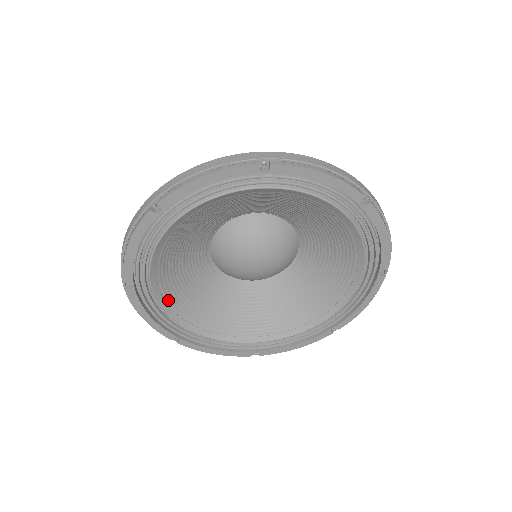
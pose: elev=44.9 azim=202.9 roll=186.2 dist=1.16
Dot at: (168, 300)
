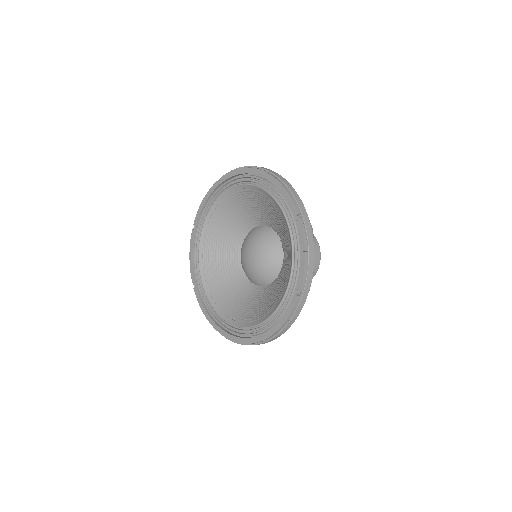
Dot at: (204, 252)
